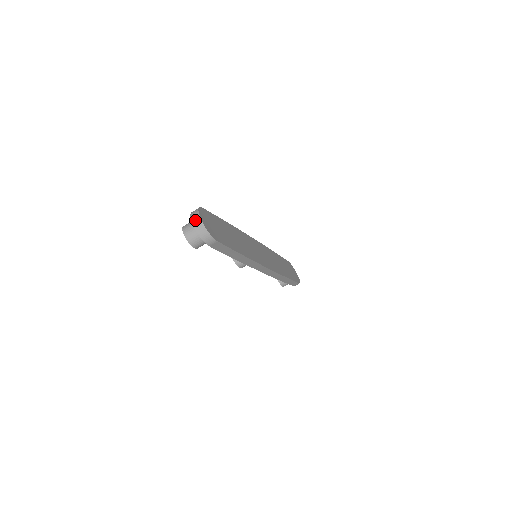
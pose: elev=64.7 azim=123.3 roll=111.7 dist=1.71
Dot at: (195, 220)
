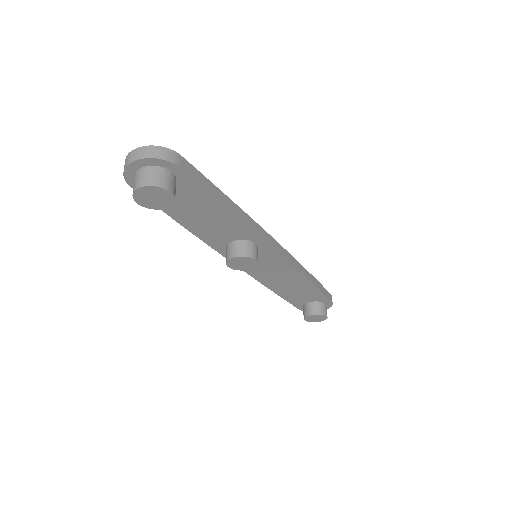
Dot at: (132, 157)
